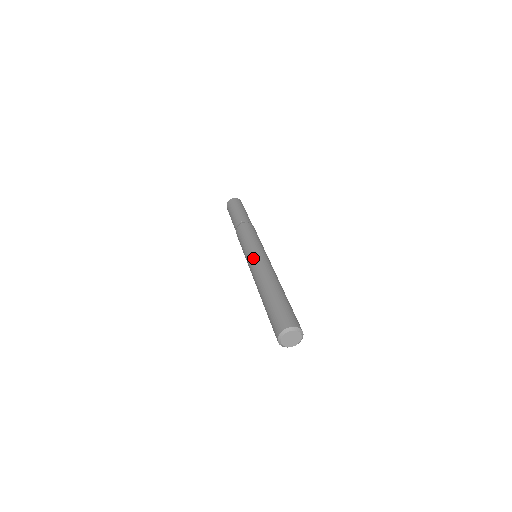
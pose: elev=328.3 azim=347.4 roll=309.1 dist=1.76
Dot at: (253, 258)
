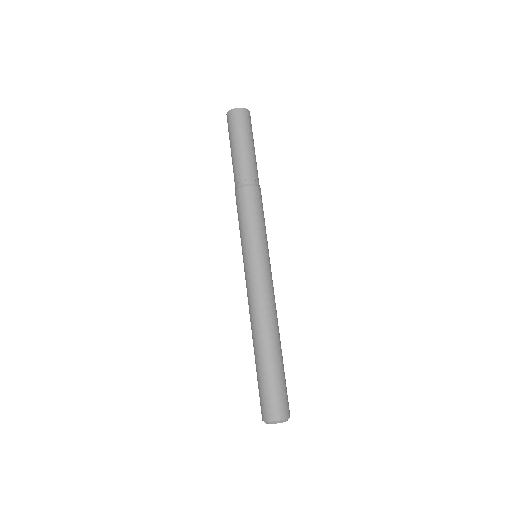
Dot at: (252, 276)
